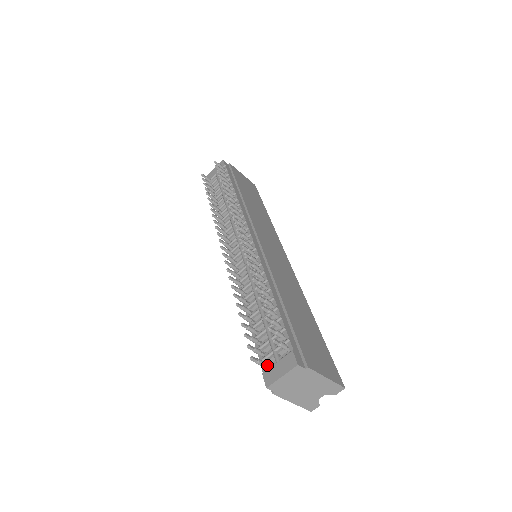
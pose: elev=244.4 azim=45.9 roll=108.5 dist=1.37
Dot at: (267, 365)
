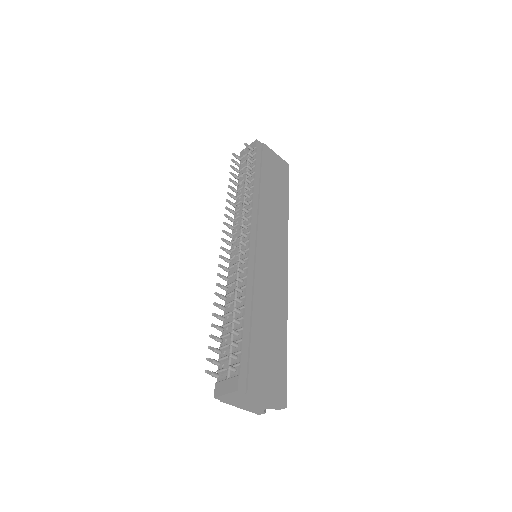
Dot at: (221, 377)
